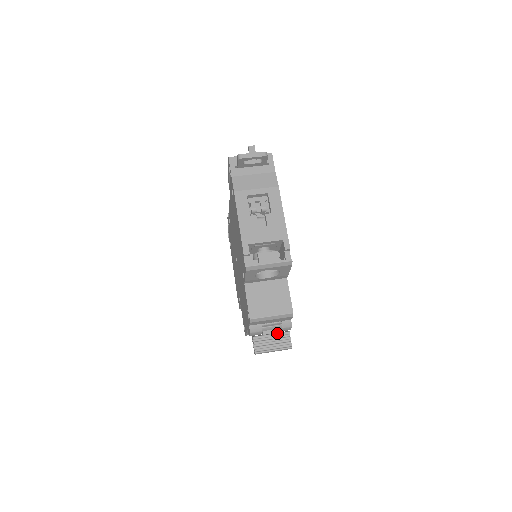
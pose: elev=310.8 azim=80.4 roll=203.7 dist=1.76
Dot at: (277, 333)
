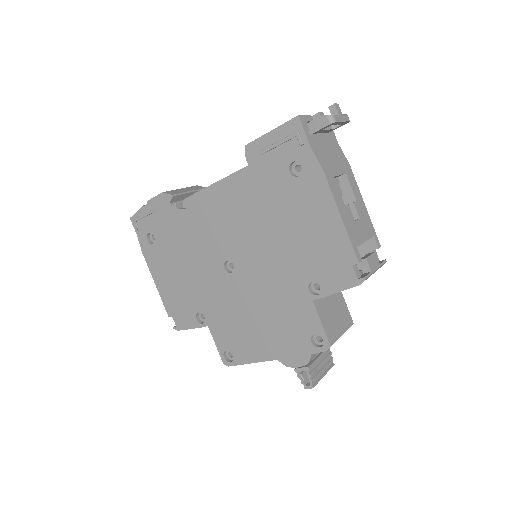
Dot at: (323, 353)
